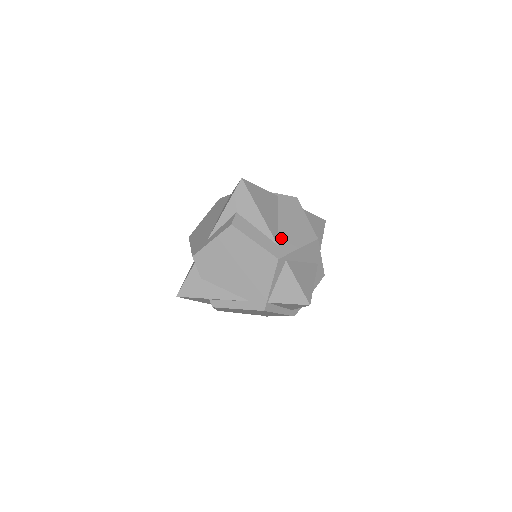
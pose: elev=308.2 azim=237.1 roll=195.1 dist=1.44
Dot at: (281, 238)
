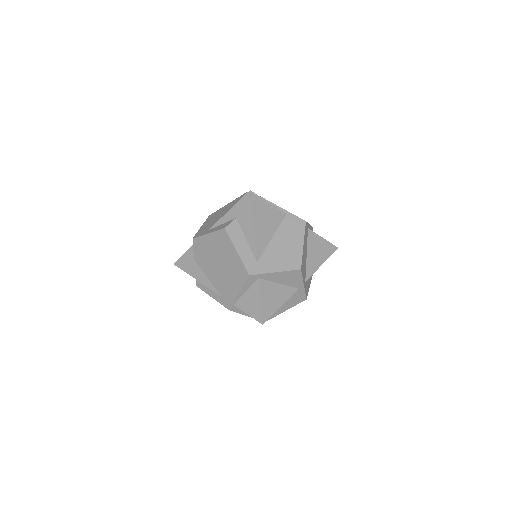
Dot at: (264, 256)
